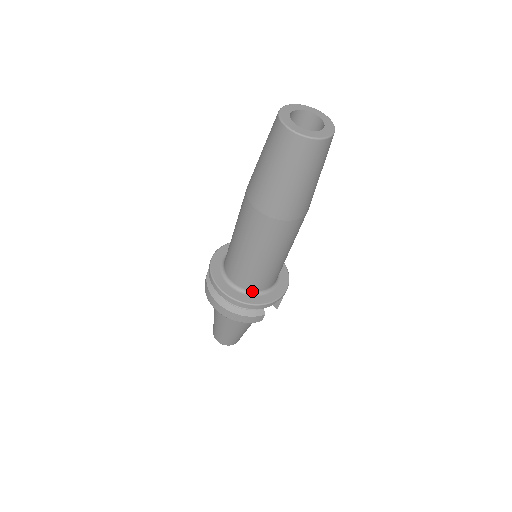
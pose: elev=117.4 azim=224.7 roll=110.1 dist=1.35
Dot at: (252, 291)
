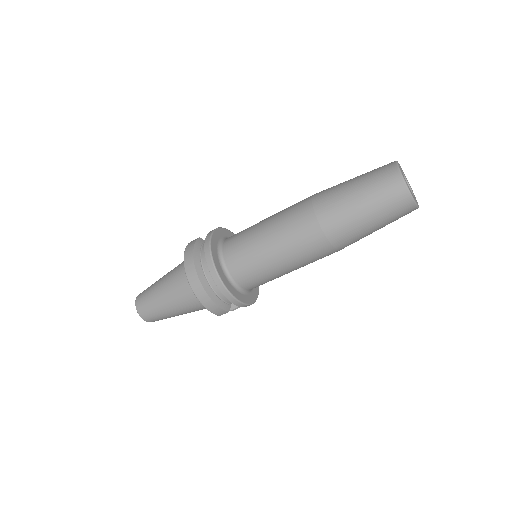
Dot at: (238, 285)
